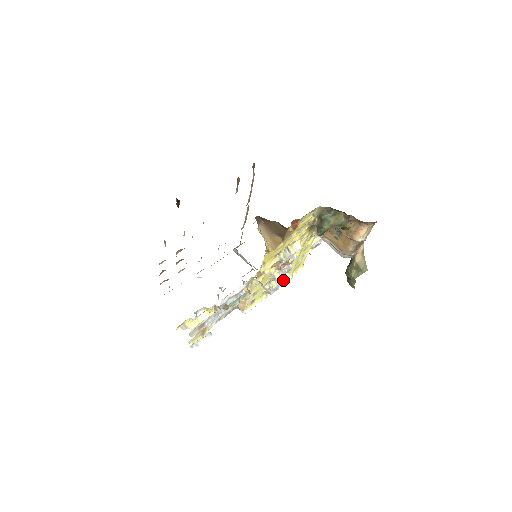
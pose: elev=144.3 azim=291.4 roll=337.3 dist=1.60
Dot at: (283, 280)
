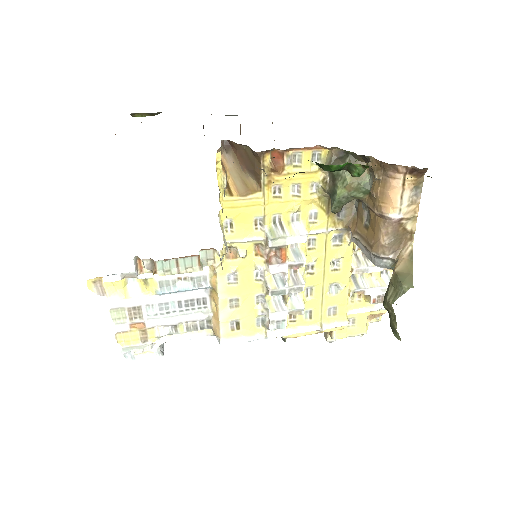
Dot at: (291, 309)
